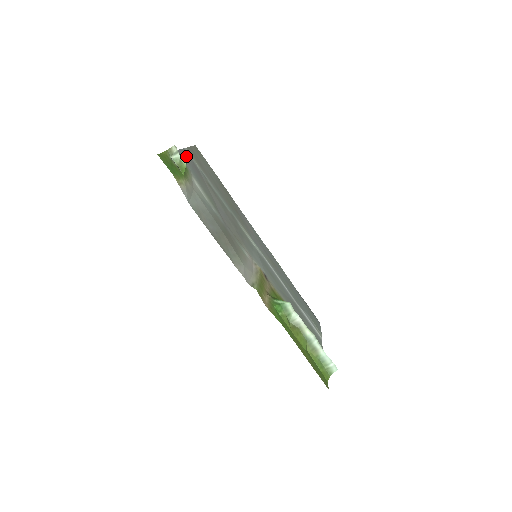
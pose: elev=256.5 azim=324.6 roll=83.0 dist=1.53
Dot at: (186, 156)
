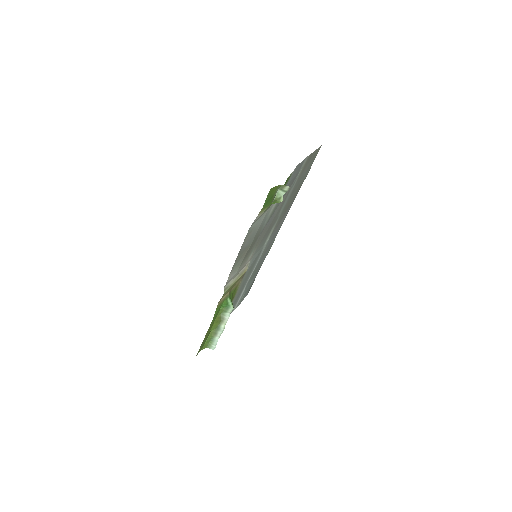
Dot at: (299, 168)
